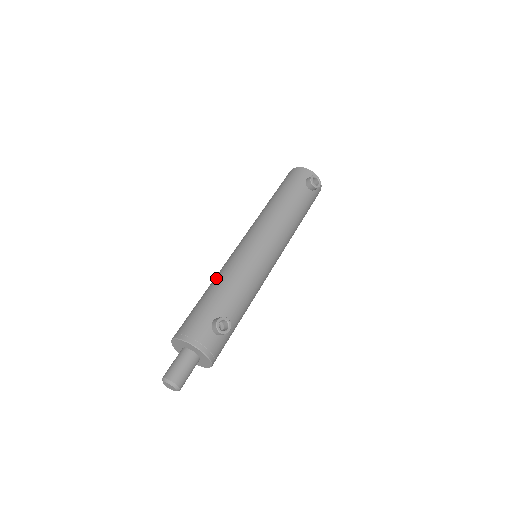
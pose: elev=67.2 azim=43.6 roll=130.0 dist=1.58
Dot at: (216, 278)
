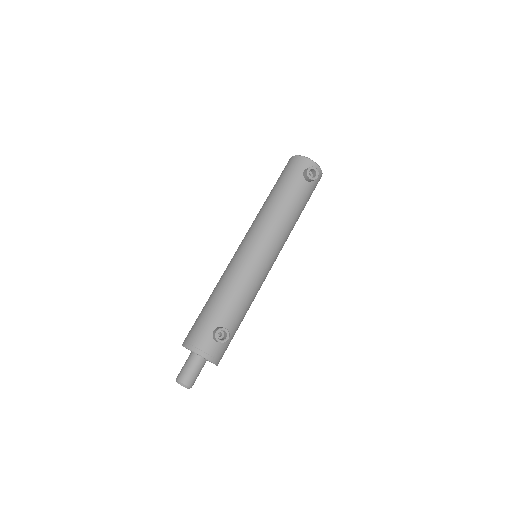
Dot at: (217, 285)
